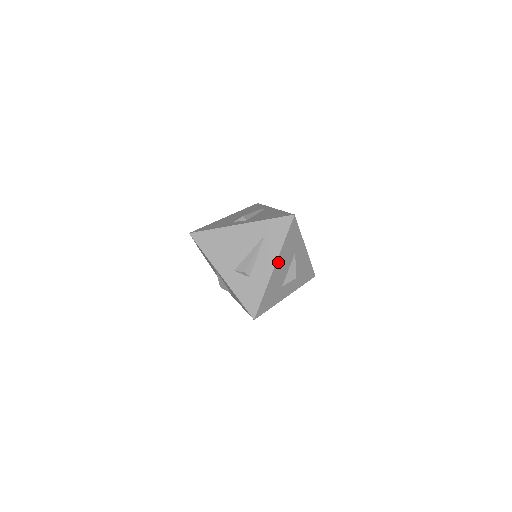
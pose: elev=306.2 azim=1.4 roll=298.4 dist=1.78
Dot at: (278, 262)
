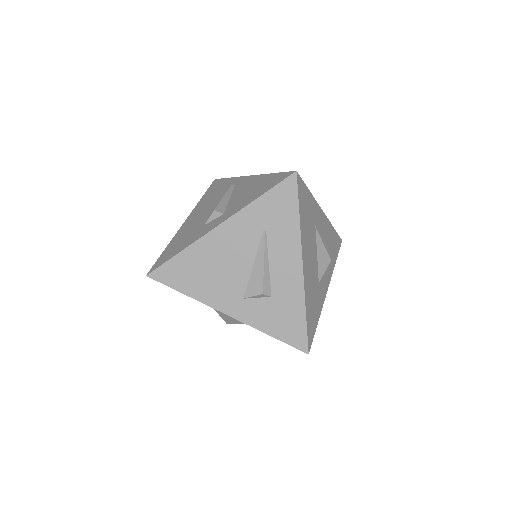
Dot at: (303, 254)
